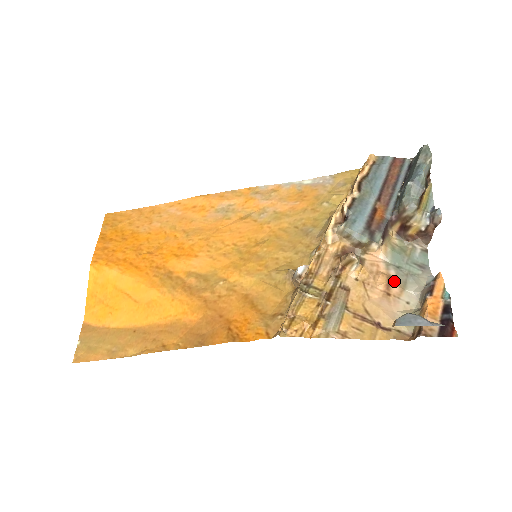
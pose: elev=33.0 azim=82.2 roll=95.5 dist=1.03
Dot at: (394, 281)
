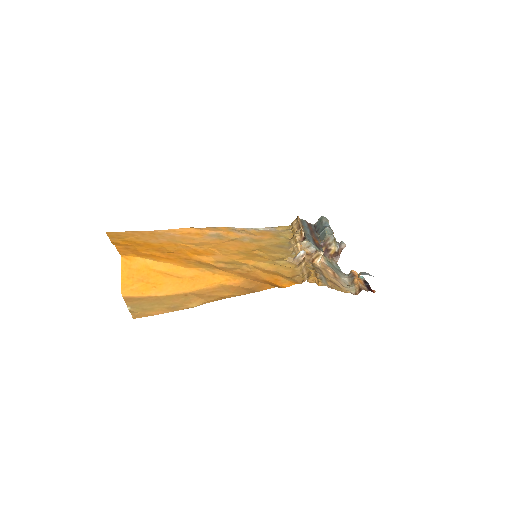
Dot at: (334, 272)
